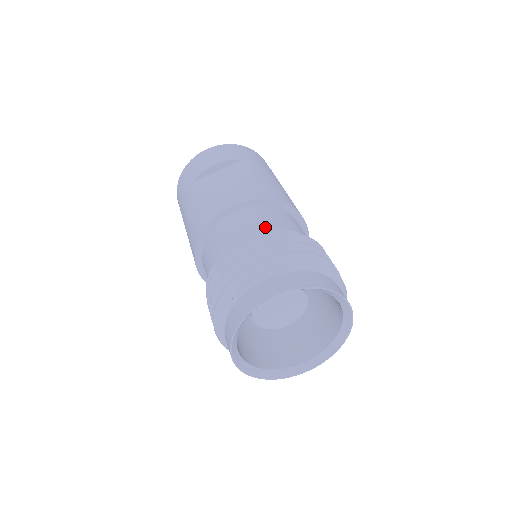
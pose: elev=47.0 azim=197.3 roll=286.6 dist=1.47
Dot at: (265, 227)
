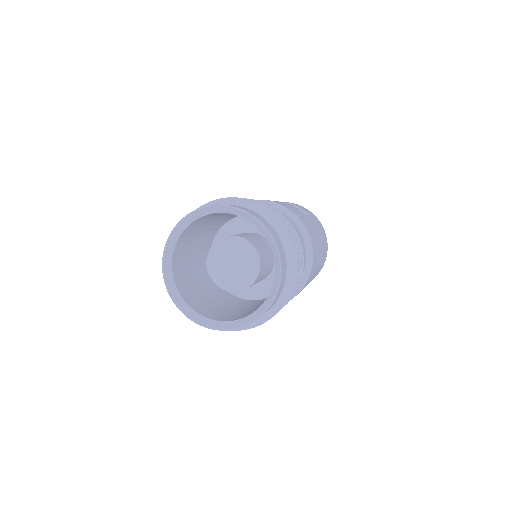
Dot at: occluded
